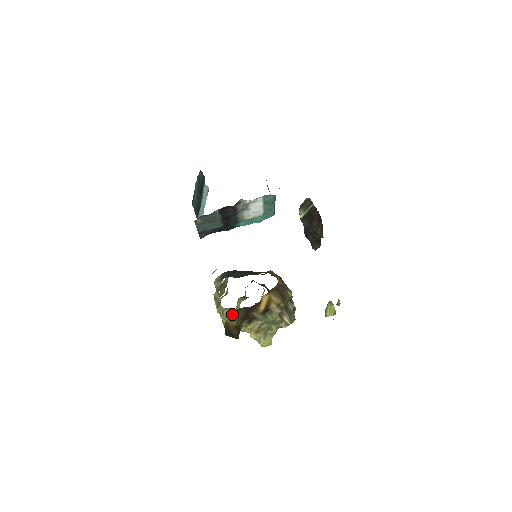
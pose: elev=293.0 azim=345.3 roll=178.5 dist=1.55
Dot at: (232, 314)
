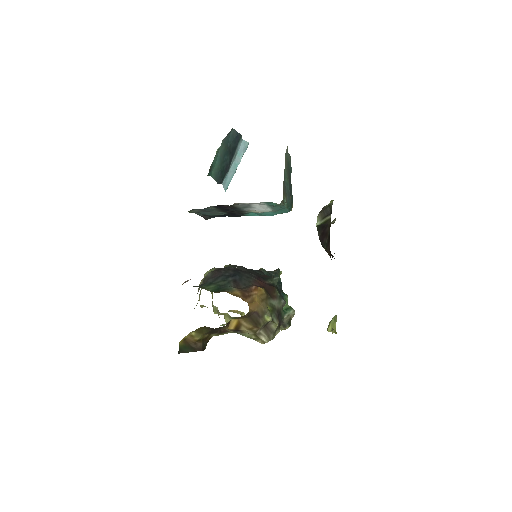
Dot at: (193, 331)
